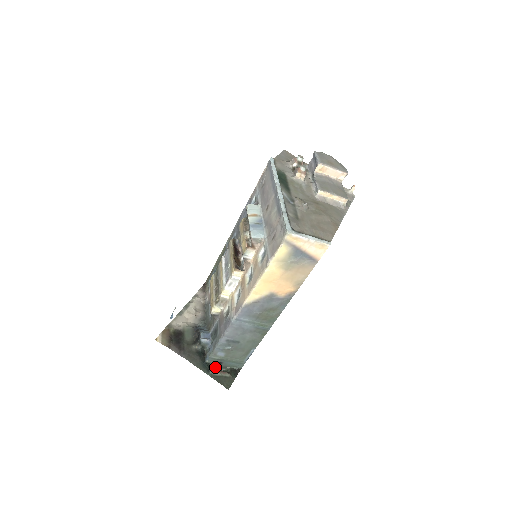
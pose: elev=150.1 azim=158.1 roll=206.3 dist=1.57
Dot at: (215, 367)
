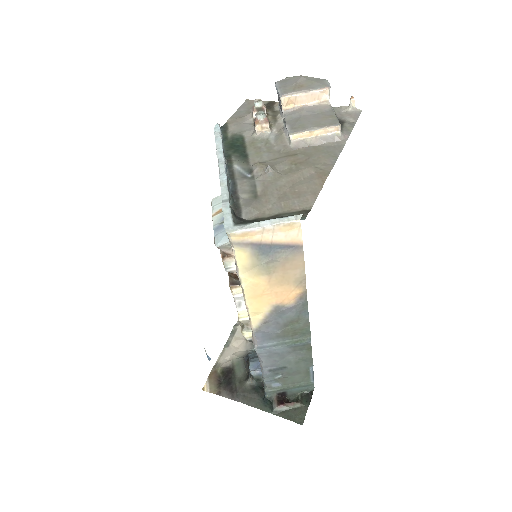
Dot at: (279, 400)
